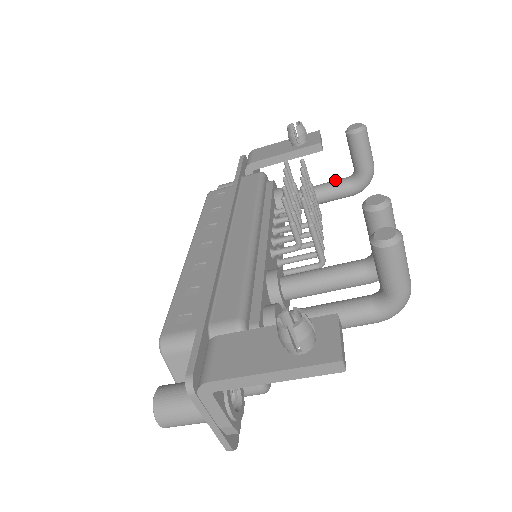
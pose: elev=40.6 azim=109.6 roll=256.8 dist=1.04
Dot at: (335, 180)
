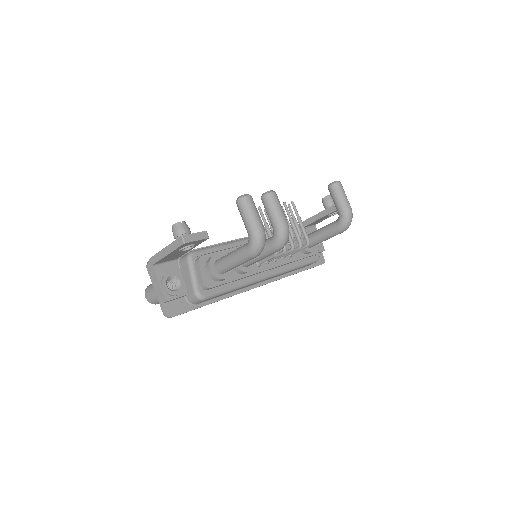
Dot at: occluded
